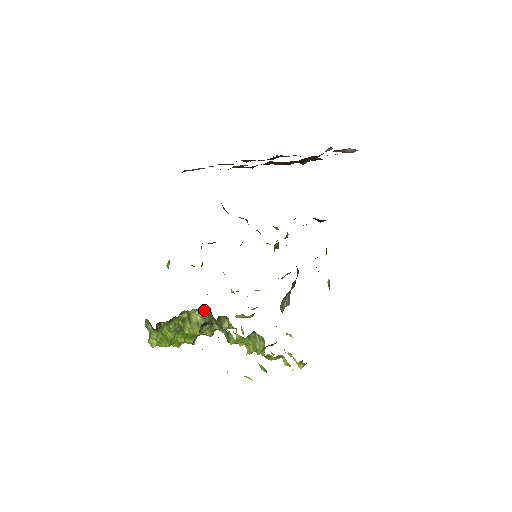
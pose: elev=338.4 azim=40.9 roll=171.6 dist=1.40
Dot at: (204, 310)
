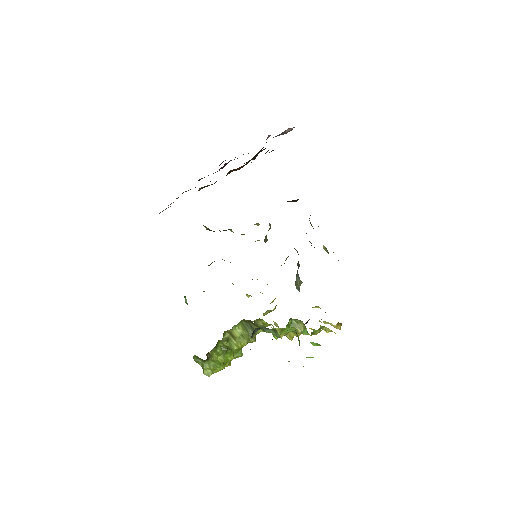
Dot at: (241, 322)
